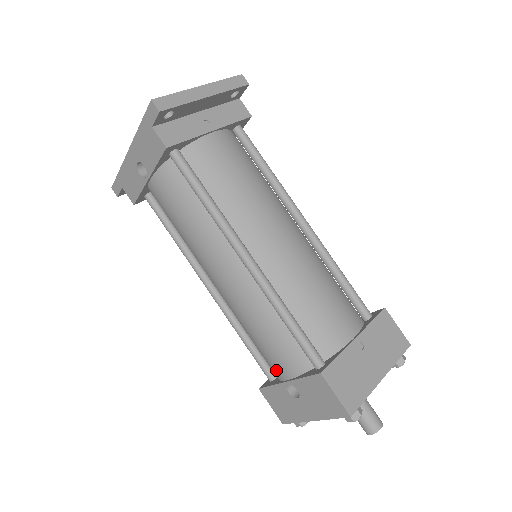
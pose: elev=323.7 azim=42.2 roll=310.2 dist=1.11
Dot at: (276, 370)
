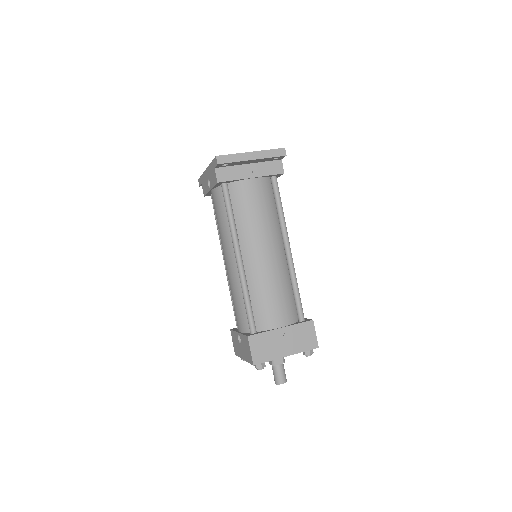
Dot at: (237, 324)
